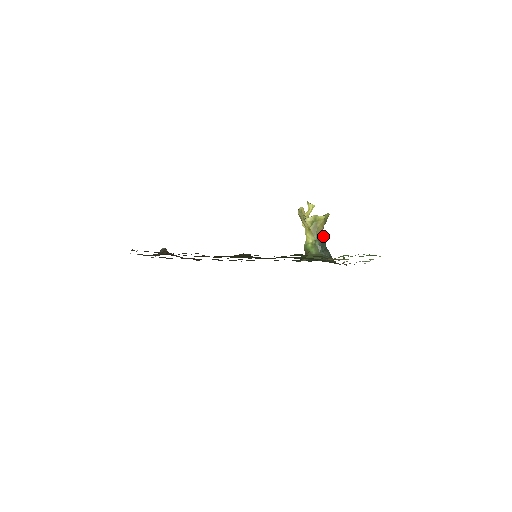
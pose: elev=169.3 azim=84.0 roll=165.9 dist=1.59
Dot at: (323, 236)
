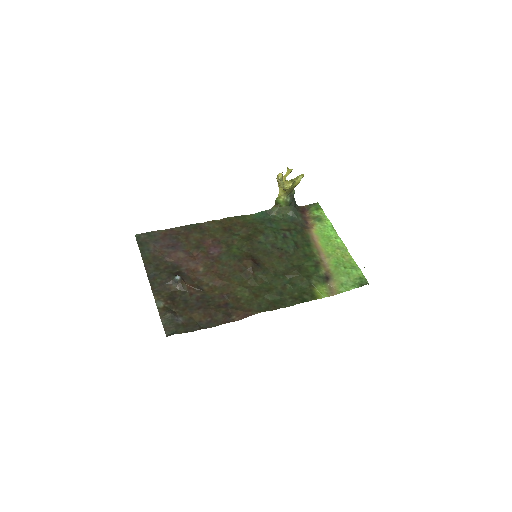
Dot at: (294, 191)
